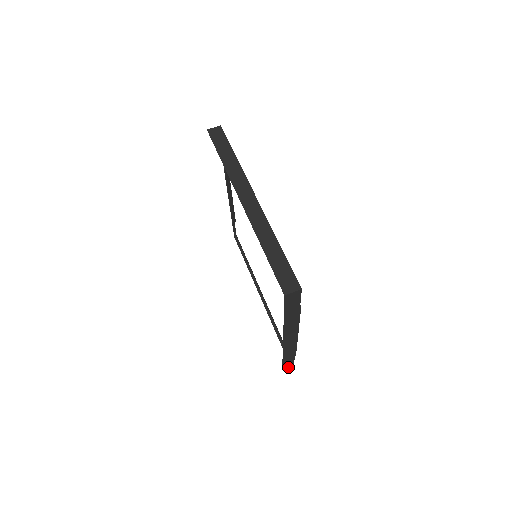
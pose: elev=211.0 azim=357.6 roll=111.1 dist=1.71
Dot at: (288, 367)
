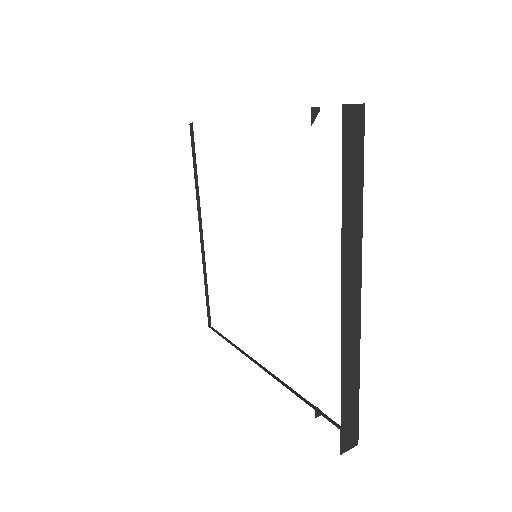
Dot at: occluded
